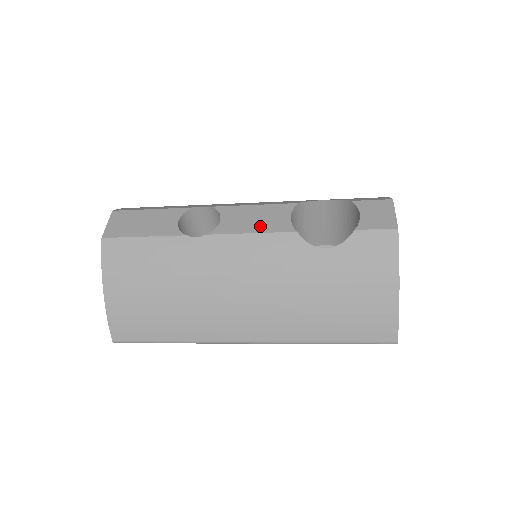
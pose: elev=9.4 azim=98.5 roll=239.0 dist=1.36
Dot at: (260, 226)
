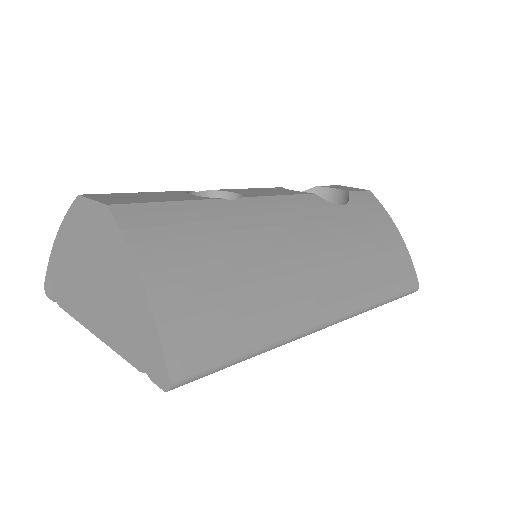
Dot at: (280, 193)
